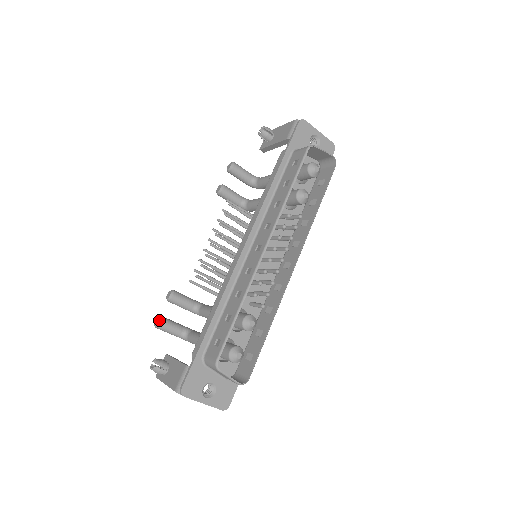
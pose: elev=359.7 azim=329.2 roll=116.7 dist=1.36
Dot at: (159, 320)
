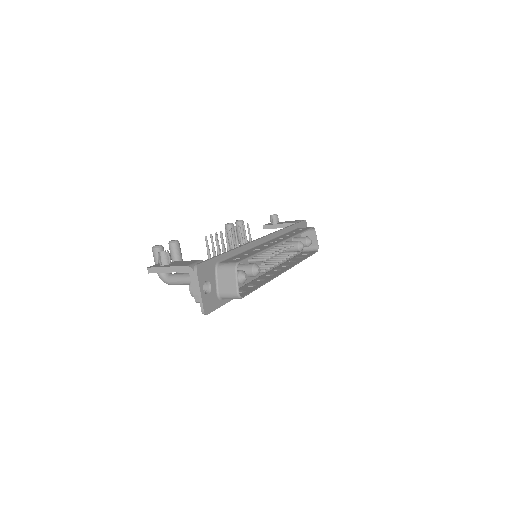
Dot at: occluded
